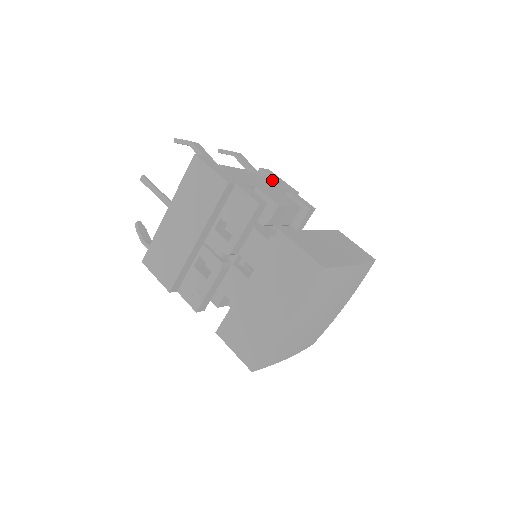
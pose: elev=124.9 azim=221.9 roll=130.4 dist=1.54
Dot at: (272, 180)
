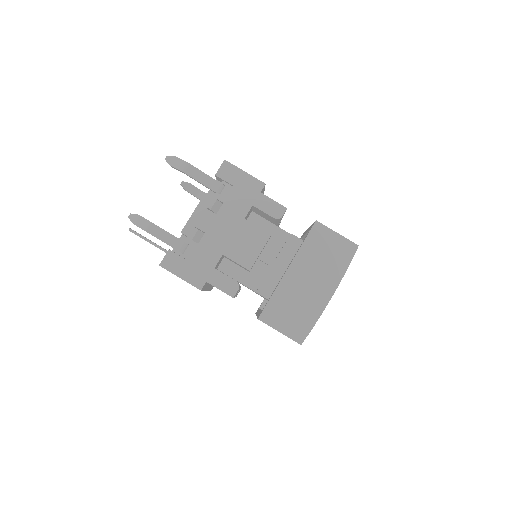
Dot at: (233, 198)
